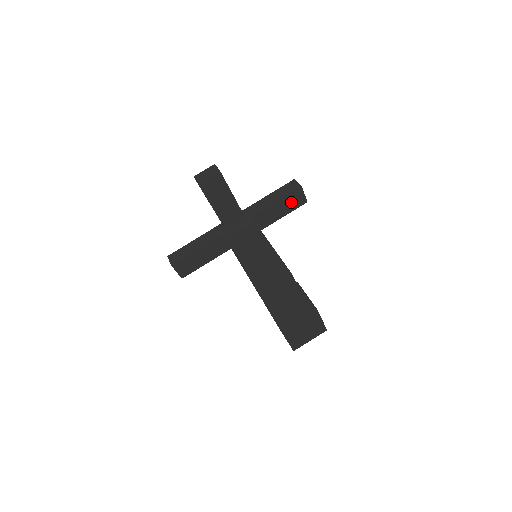
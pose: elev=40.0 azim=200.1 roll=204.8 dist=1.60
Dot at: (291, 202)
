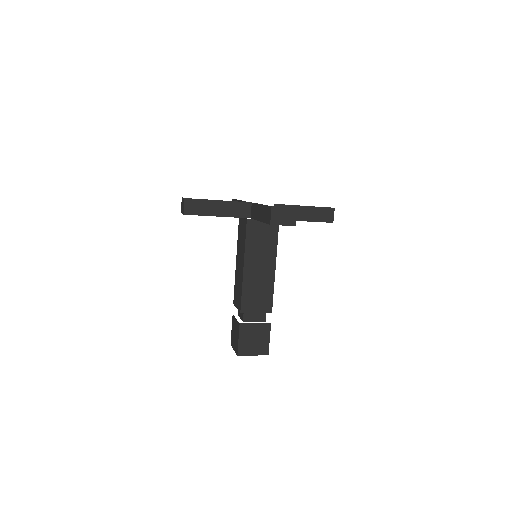
Dot at: occluded
